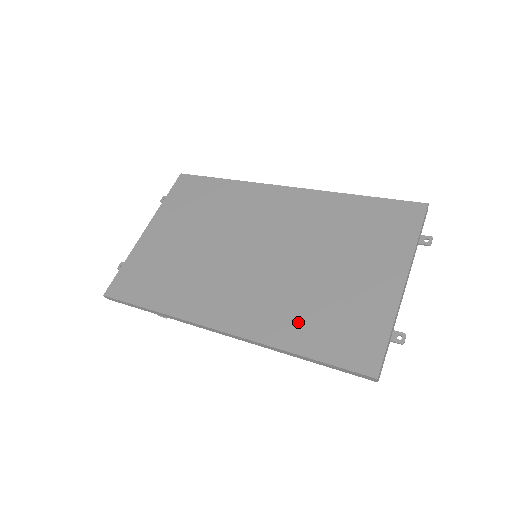
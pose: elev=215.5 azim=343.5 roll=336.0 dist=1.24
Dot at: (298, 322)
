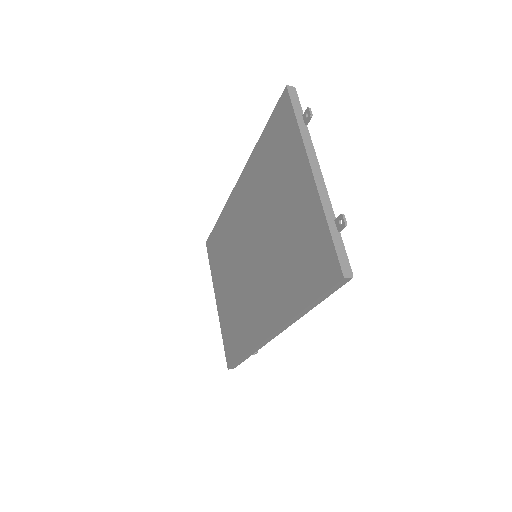
Dot at: (290, 283)
